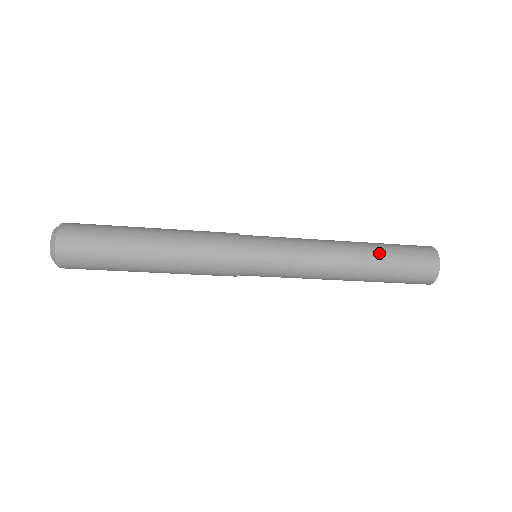
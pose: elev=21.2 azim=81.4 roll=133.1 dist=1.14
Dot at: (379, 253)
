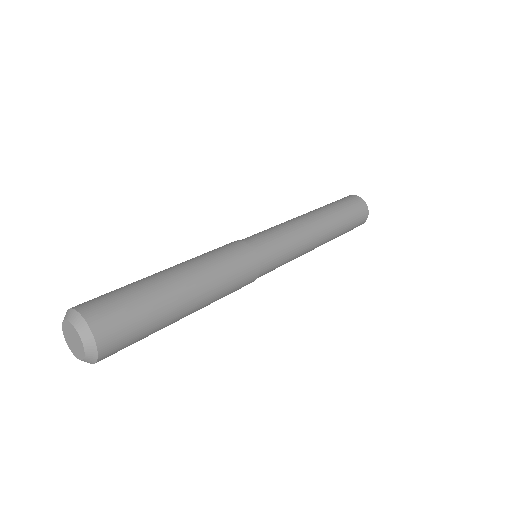
Dot at: (340, 231)
